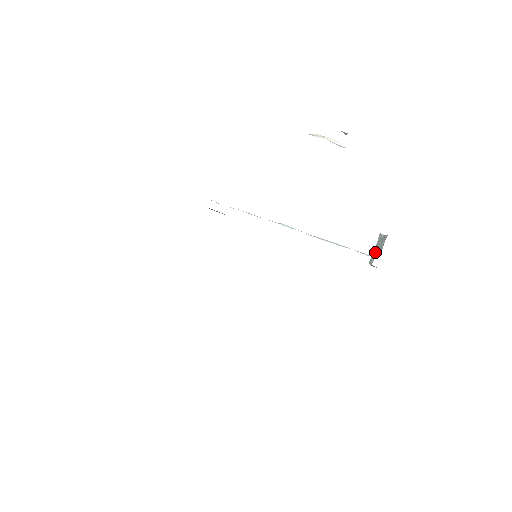
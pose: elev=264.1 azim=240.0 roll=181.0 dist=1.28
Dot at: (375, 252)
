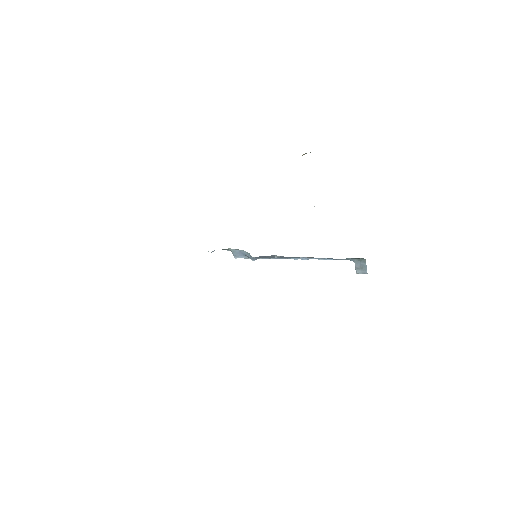
Dot at: occluded
